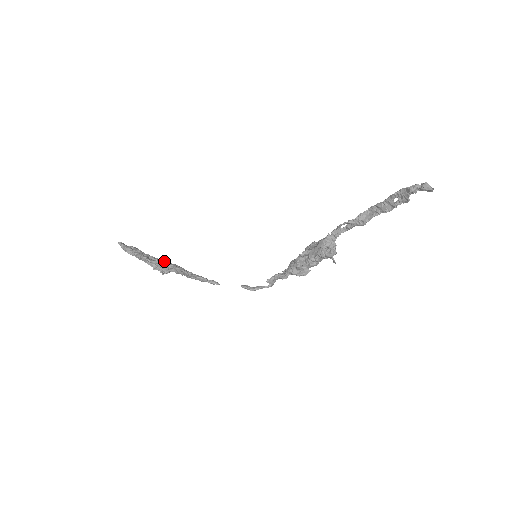
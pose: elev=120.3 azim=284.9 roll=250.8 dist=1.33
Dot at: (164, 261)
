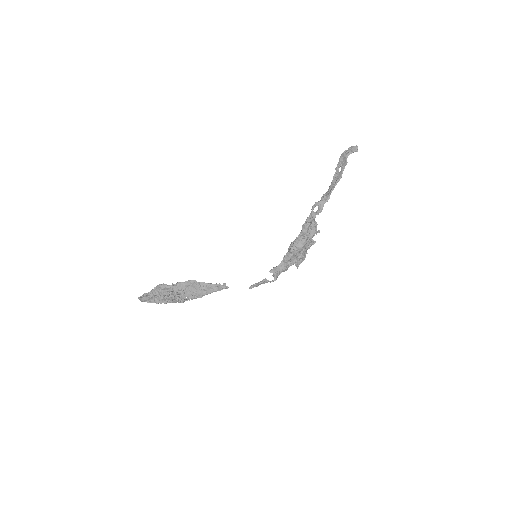
Dot at: (178, 284)
